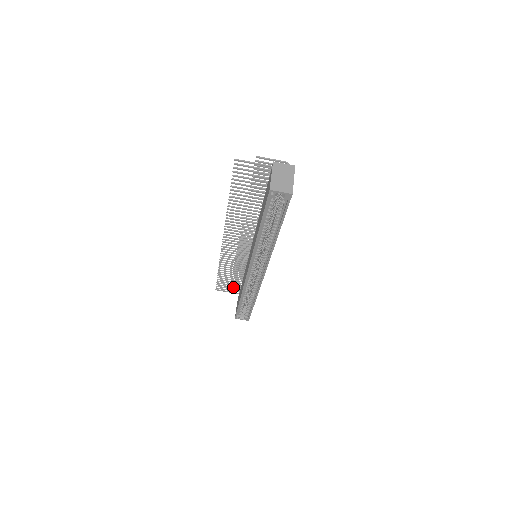
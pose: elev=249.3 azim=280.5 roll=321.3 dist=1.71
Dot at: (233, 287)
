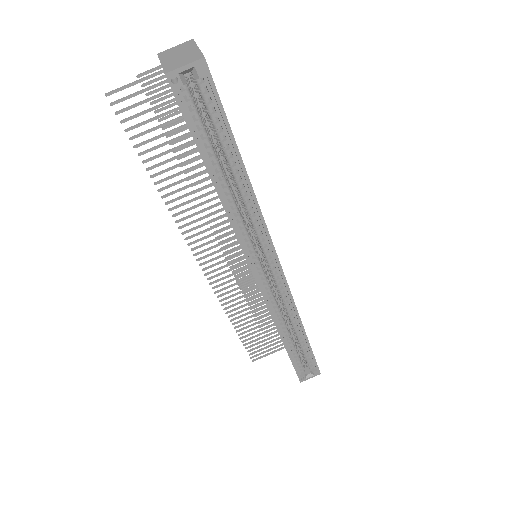
Dot at: (271, 341)
